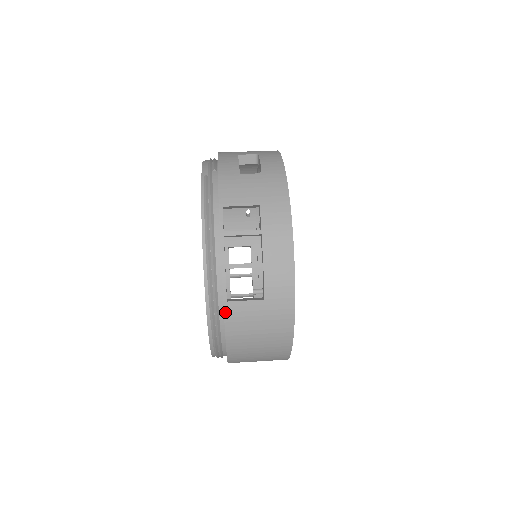
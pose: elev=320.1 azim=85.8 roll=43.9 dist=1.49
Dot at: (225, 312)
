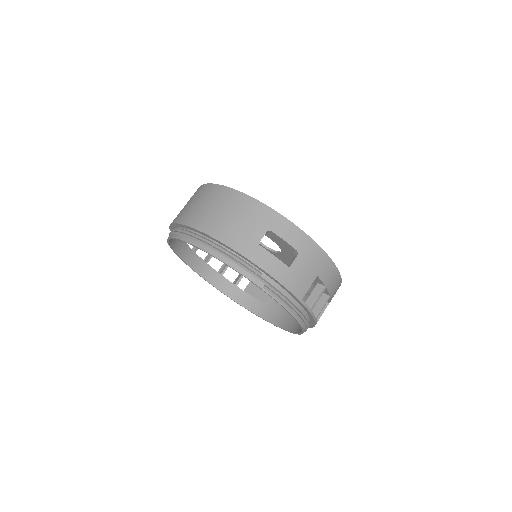
Dot at: occluded
